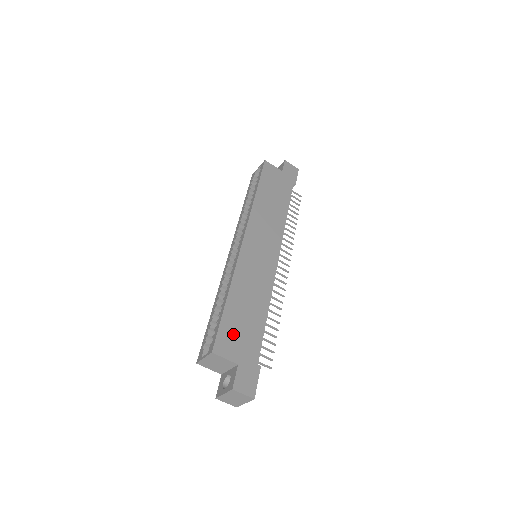
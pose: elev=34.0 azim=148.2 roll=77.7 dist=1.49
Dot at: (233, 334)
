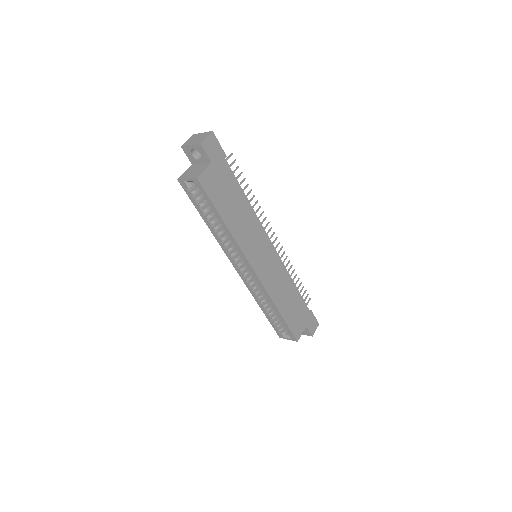
Dot at: (296, 321)
